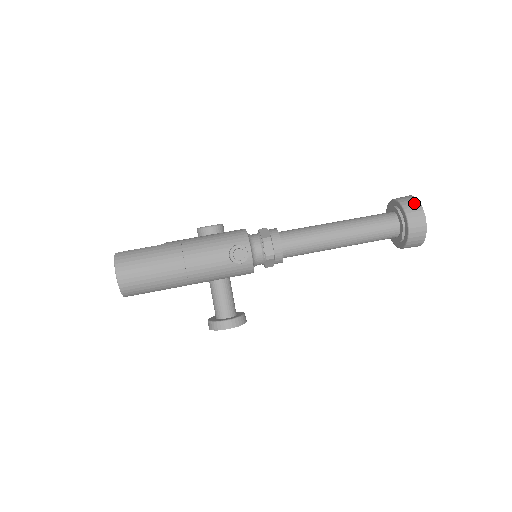
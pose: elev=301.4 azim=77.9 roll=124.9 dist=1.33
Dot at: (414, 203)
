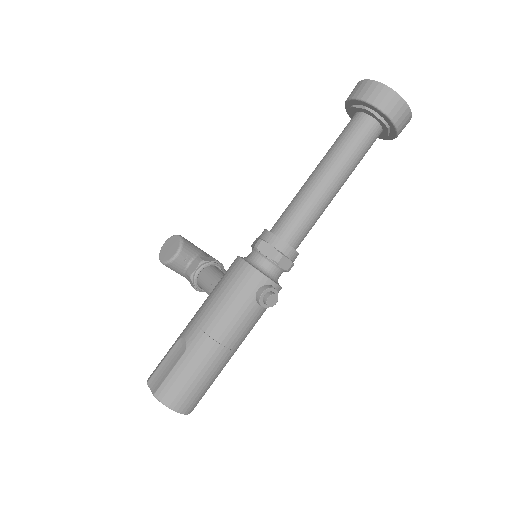
Dot at: (387, 95)
